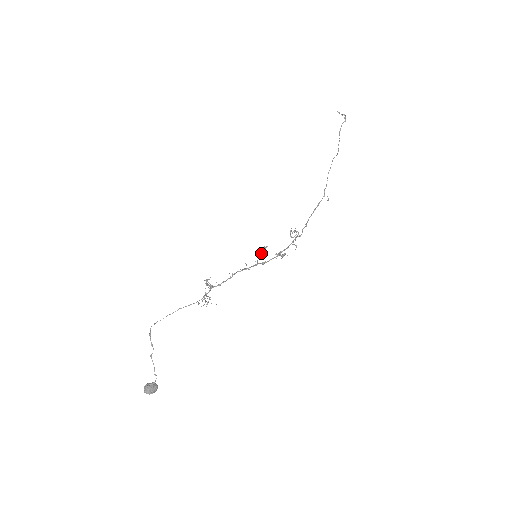
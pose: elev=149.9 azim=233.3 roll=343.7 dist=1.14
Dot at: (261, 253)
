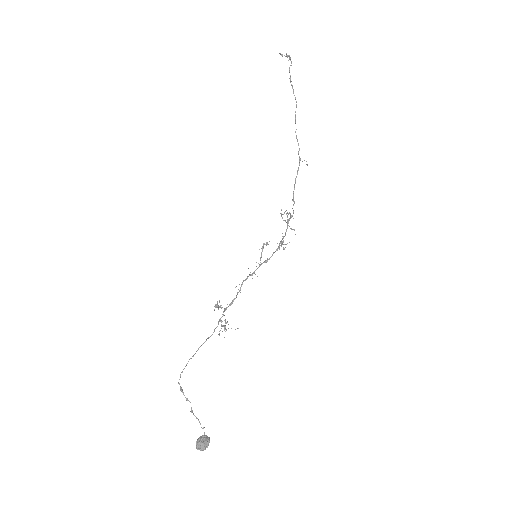
Dot at: (261, 252)
